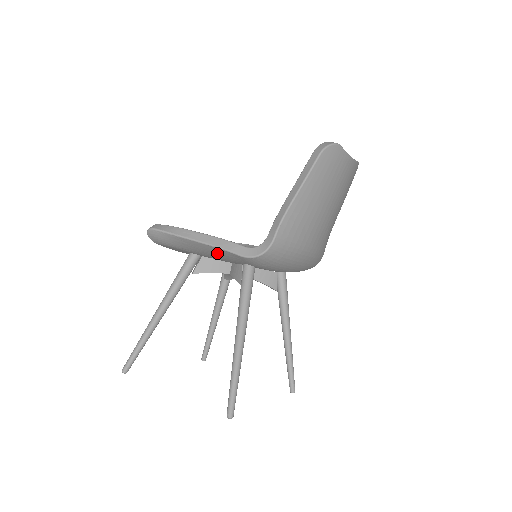
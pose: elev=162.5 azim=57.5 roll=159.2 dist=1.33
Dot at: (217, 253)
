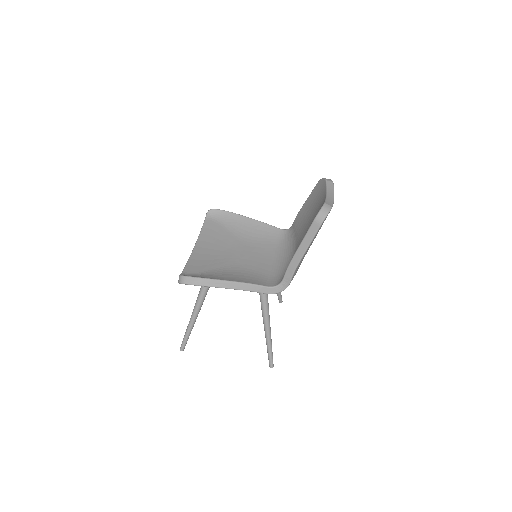
Dot at: occluded
